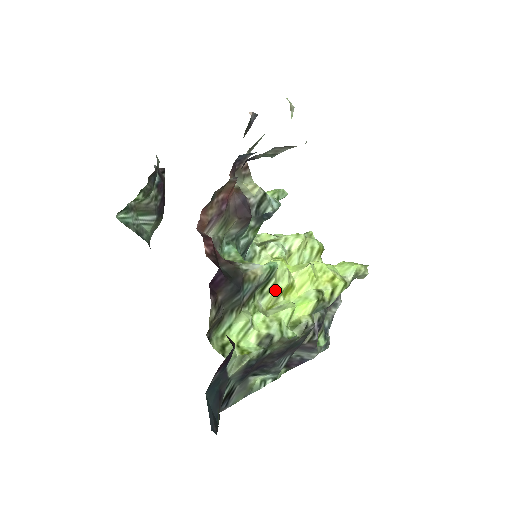
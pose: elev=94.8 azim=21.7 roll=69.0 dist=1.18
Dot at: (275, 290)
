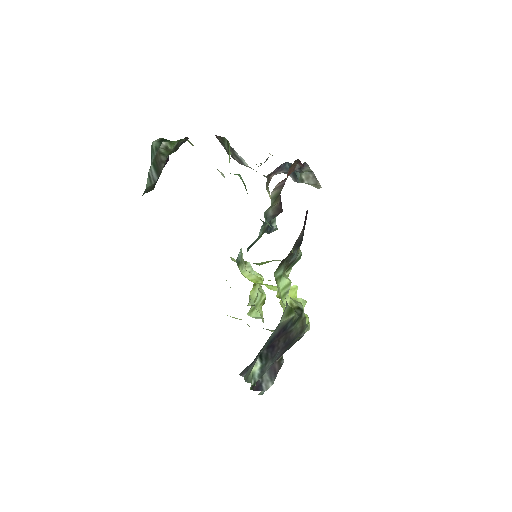
Dot at: occluded
